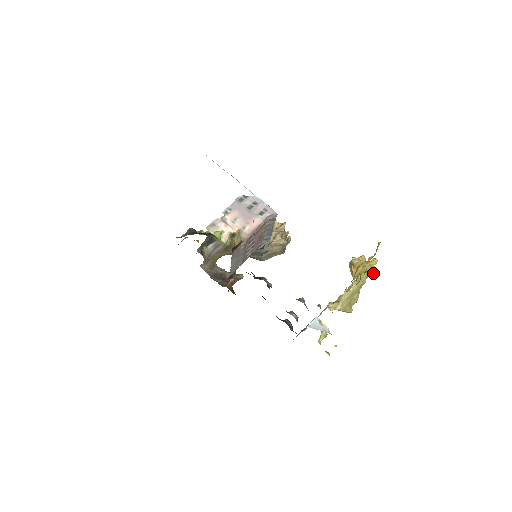
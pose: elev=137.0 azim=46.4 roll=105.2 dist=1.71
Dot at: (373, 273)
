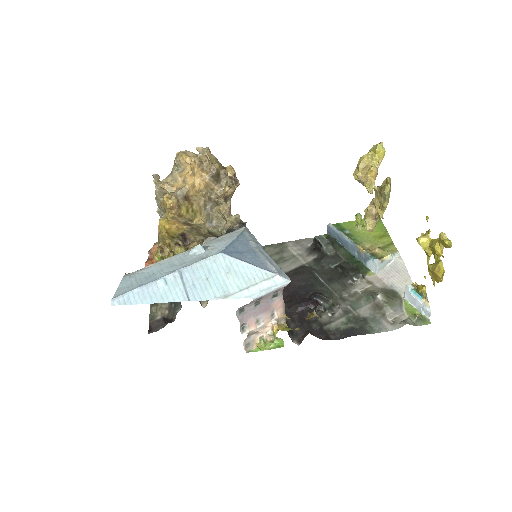
Dot at: occluded
